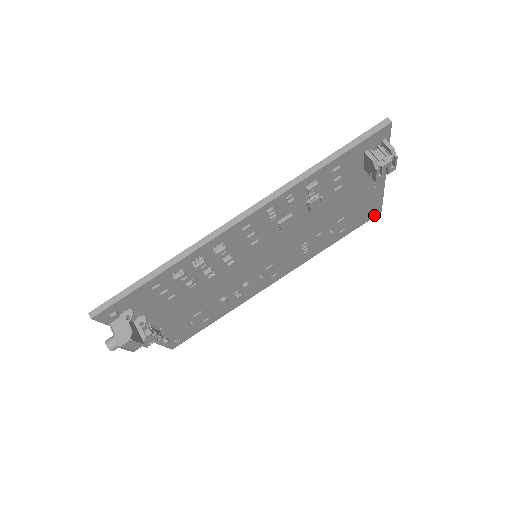
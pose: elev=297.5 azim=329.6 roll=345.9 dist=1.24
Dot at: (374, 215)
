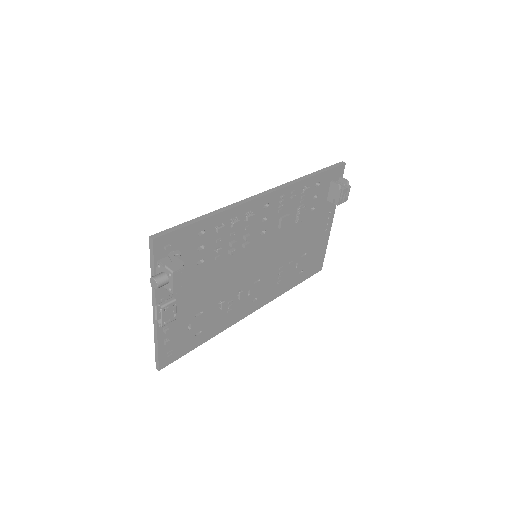
Dot at: (318, 270)
